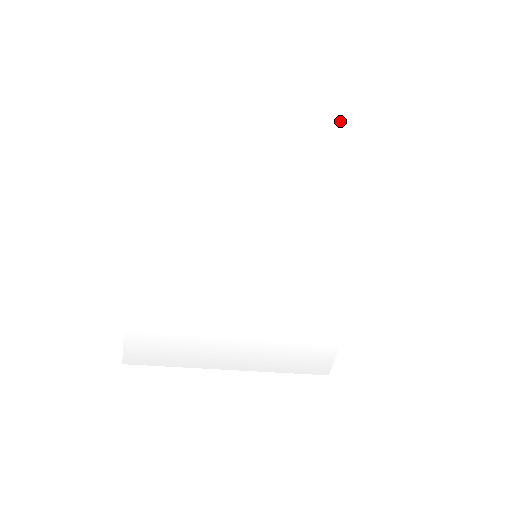
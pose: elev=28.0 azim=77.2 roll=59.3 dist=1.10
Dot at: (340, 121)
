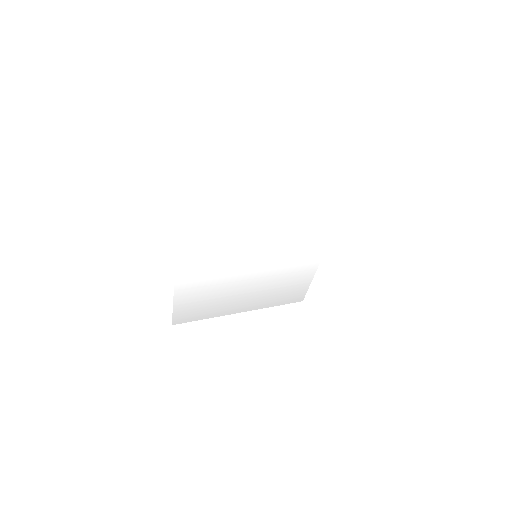
Dot at: (308, 182)
